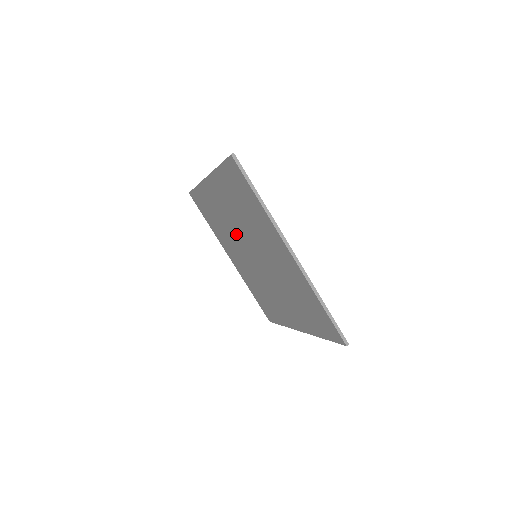
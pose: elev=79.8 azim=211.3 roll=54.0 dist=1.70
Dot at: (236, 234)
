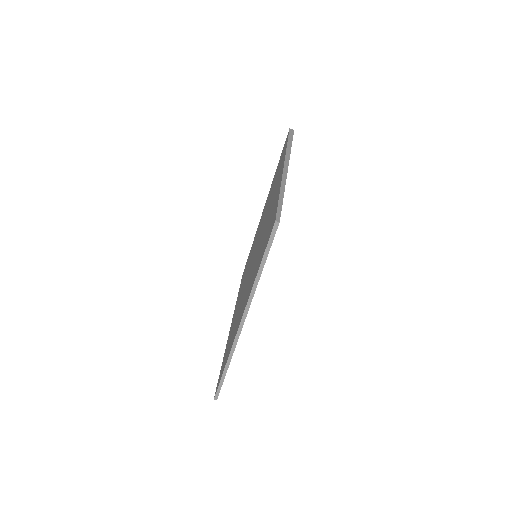
Dot at: occluded
